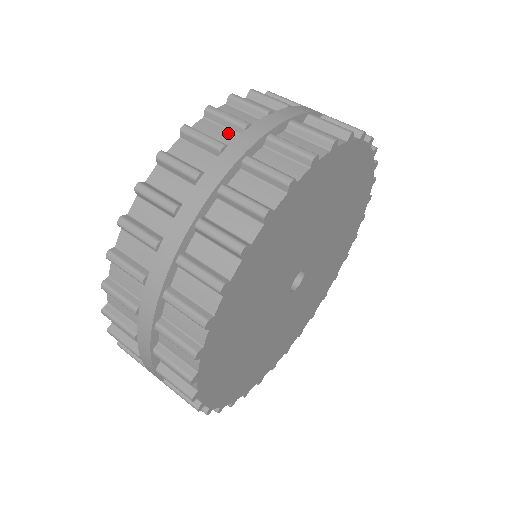
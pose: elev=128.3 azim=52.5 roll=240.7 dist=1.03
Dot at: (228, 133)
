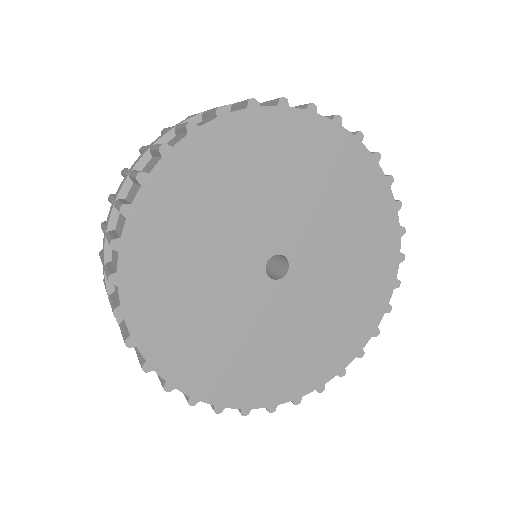
Dot at: occluded
